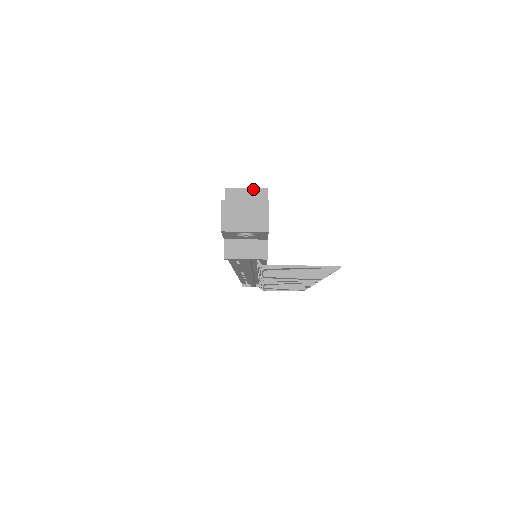
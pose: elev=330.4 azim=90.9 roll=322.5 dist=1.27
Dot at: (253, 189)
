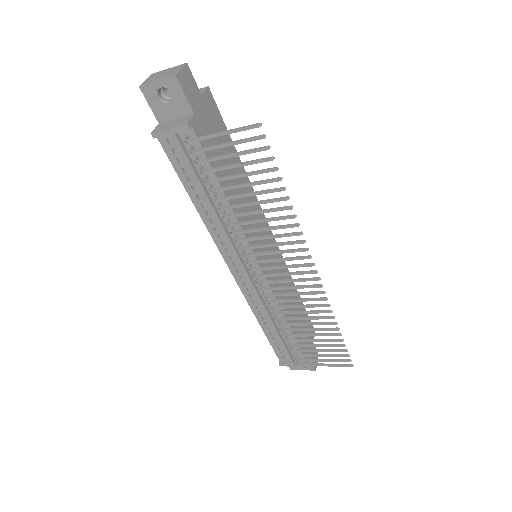
Dot at: occluded
